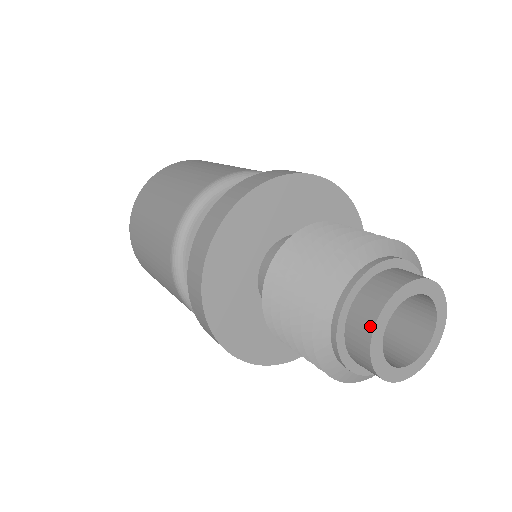
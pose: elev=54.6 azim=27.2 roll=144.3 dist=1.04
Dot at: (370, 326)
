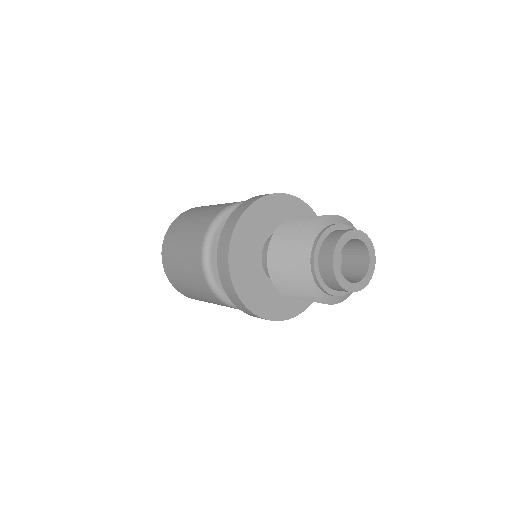
Dot at: (352, 229)
